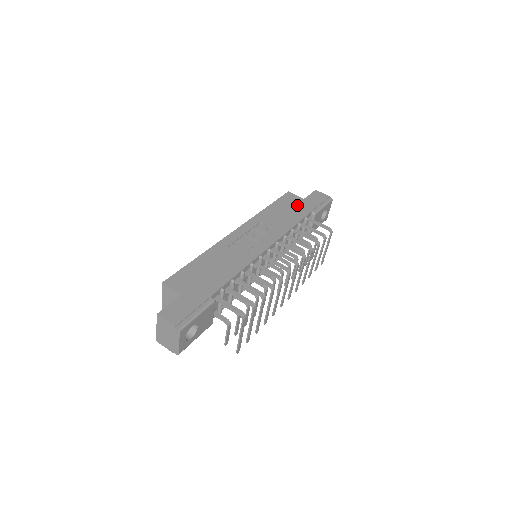
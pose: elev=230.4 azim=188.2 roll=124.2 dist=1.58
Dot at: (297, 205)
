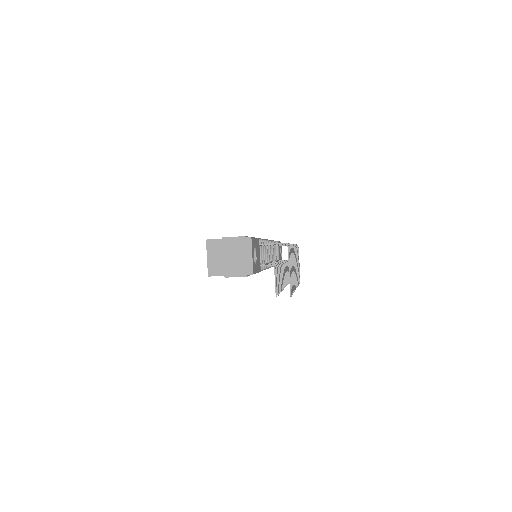
Dot at: occluded
